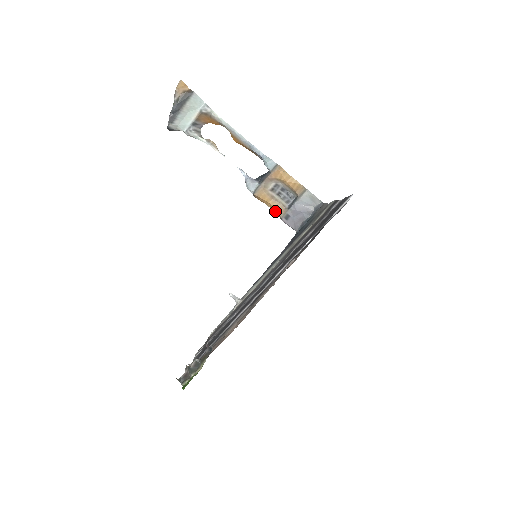
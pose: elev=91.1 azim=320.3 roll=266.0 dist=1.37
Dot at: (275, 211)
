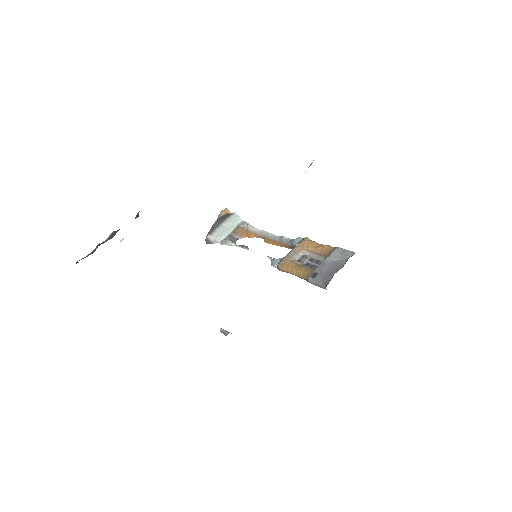
Dot at: (301, 275)
